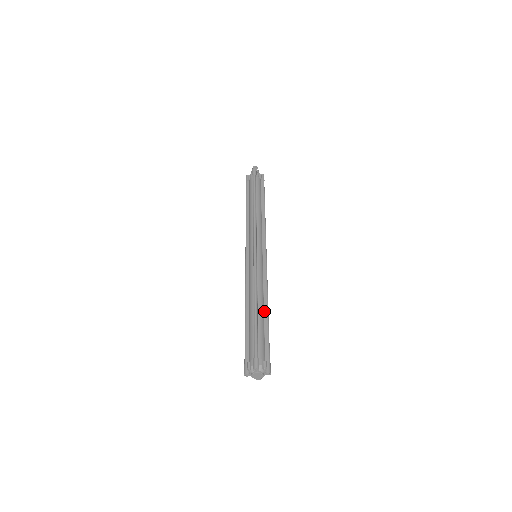
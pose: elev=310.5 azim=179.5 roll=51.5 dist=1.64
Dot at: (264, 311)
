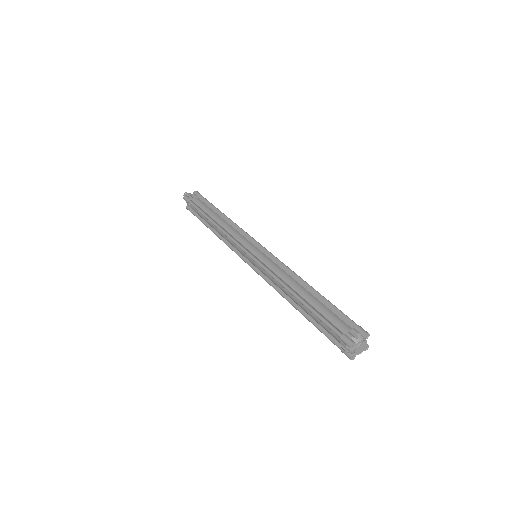
Dot at: (307, 290)
